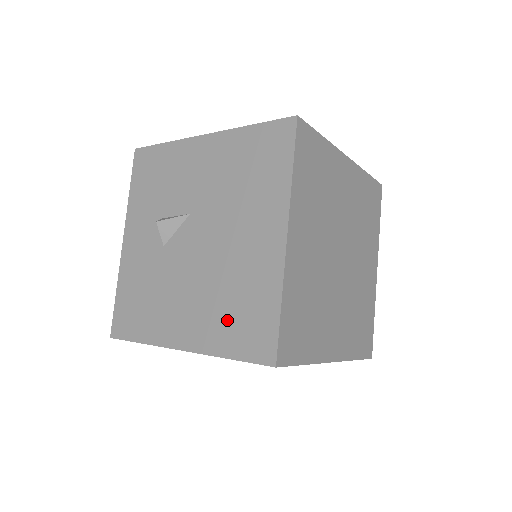
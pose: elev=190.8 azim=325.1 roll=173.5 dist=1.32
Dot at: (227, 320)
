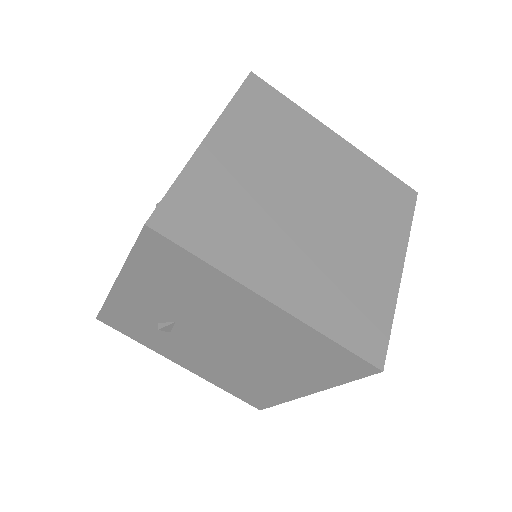
Dot at: occluded
